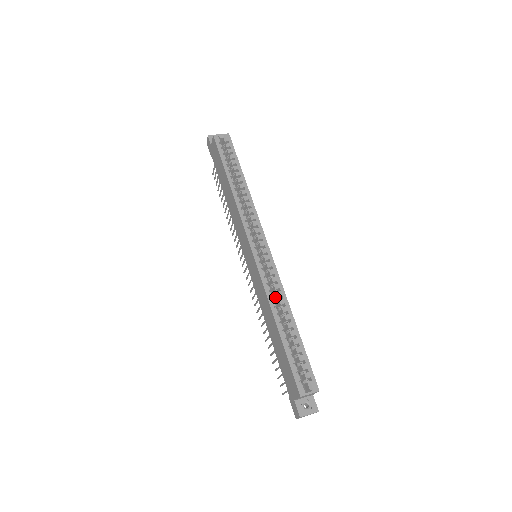
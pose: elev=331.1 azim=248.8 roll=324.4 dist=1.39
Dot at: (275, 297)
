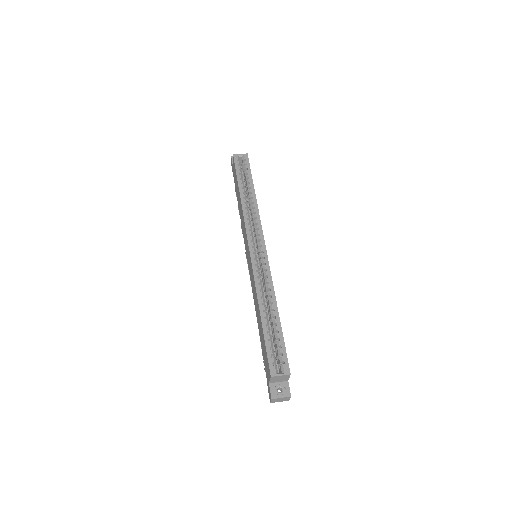
Dot at: (265, 290)
